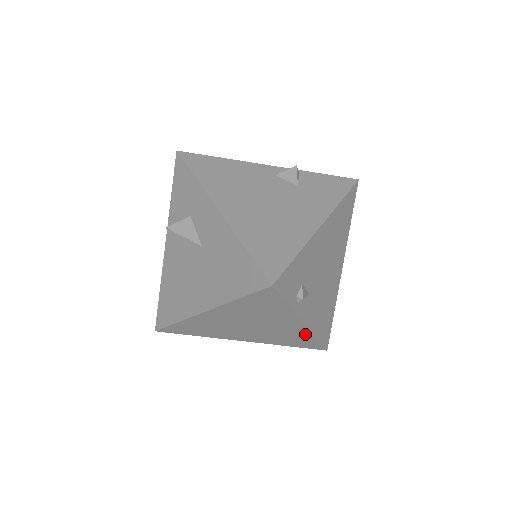
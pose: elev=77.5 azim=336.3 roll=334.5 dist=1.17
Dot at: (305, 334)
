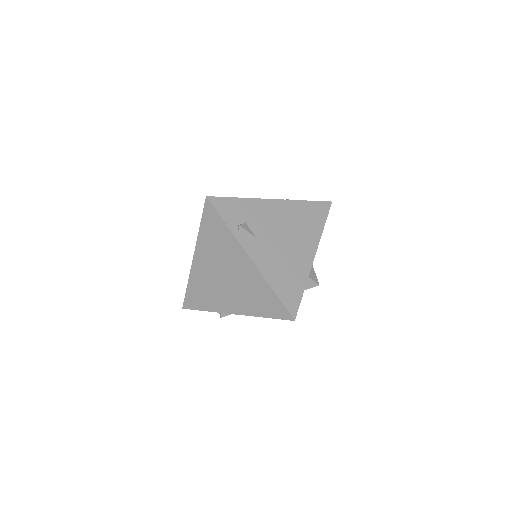
Dot at: (261, 282)
